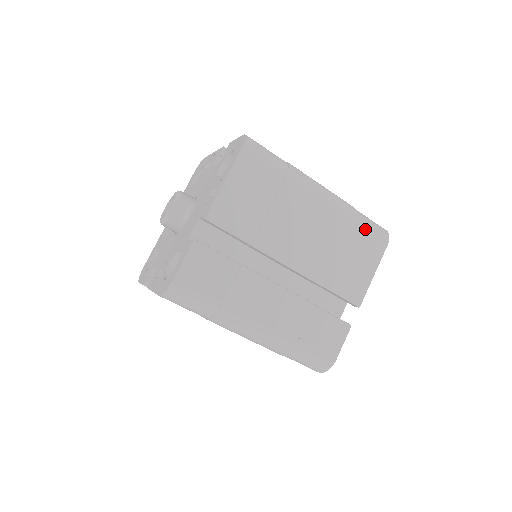
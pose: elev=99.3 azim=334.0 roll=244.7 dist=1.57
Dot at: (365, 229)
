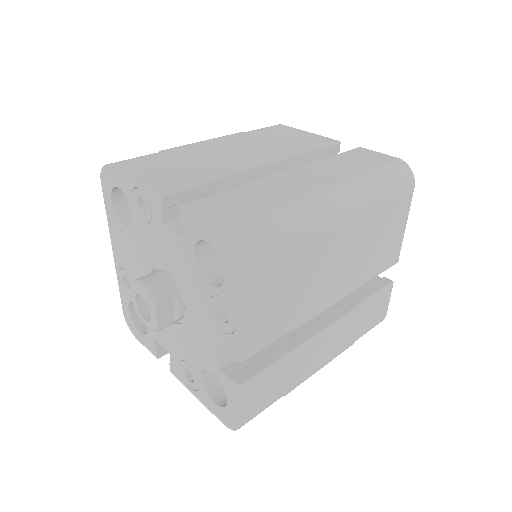
Dot at: (392, 196)
